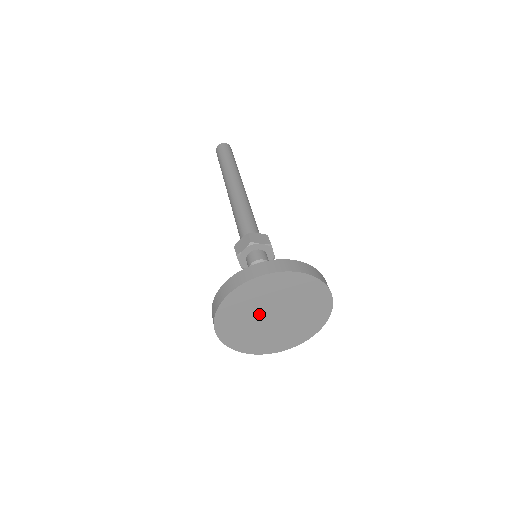
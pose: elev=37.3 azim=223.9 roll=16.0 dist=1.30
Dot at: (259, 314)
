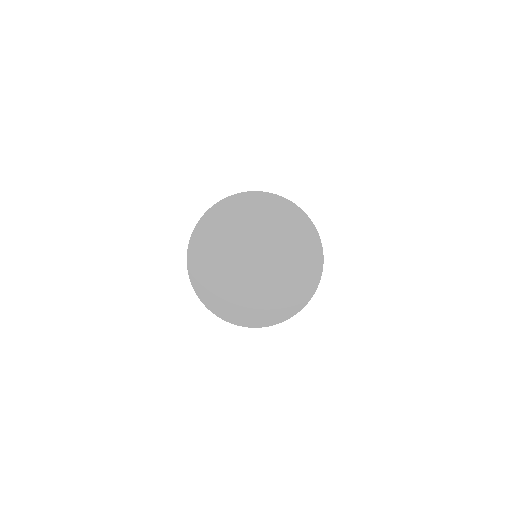
Dot at: (237, 267)
